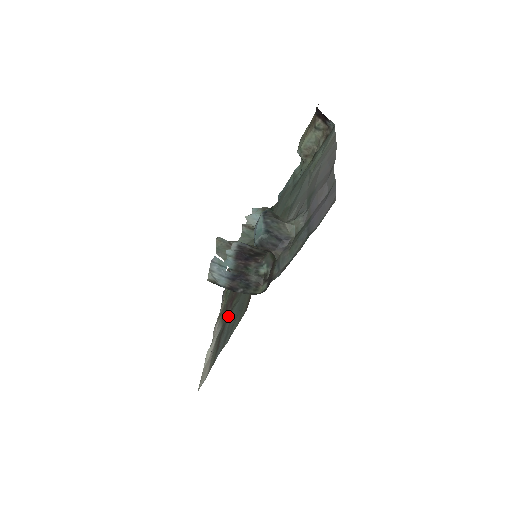
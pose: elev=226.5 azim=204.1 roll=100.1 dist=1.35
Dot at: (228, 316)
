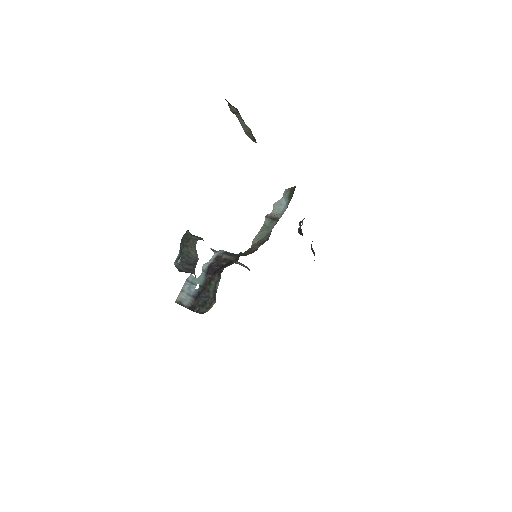
Dot at: occluded
